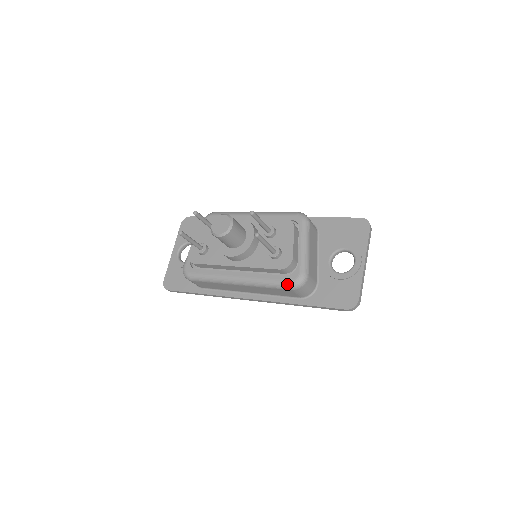
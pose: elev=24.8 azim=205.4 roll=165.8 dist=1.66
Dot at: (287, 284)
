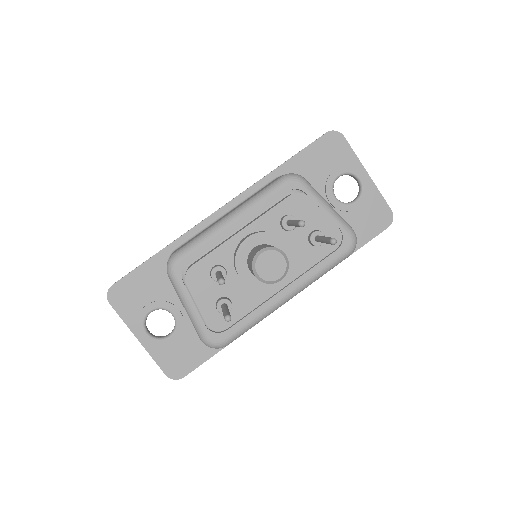
Dot at: (346, 255)
